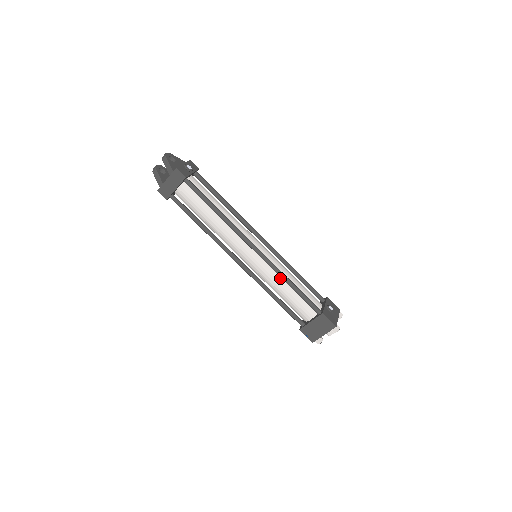
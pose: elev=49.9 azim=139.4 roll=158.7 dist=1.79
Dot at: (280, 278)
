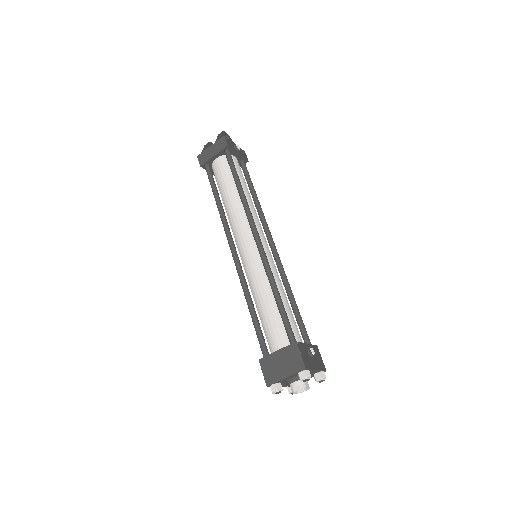
Dot at: (268, 283)
